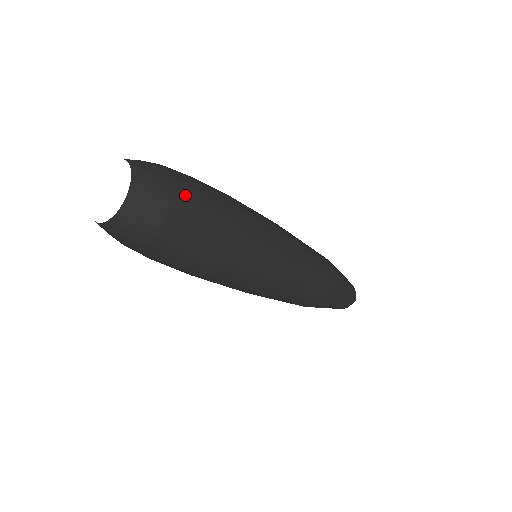
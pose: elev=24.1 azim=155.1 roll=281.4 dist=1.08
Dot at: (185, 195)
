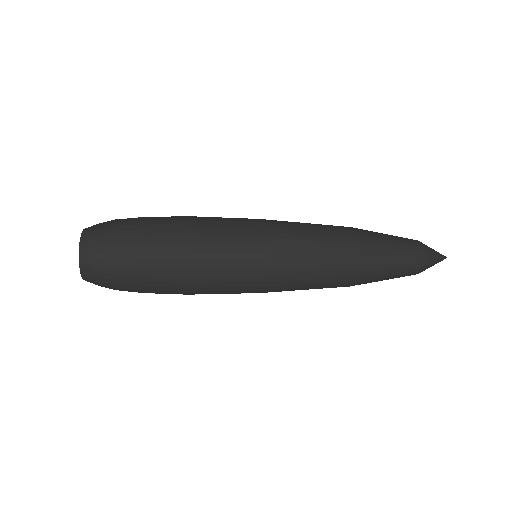
Dot at: (127, 219)
